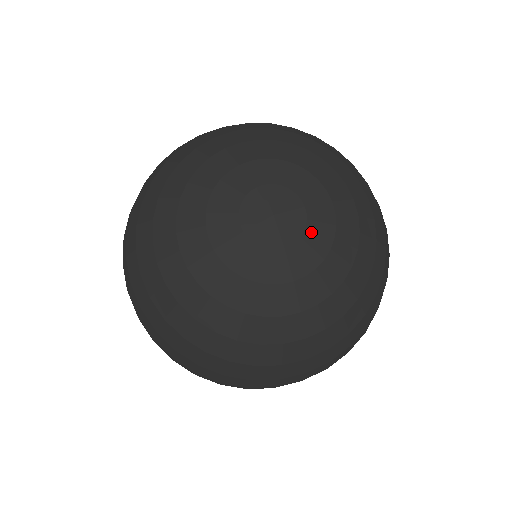
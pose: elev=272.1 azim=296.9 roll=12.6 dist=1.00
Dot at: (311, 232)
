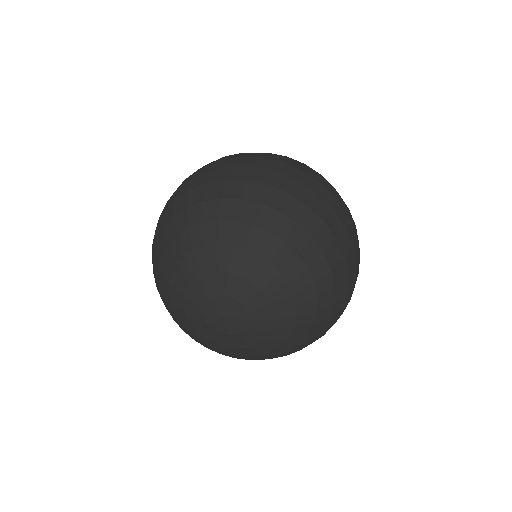
Dot at: (253, 326)
